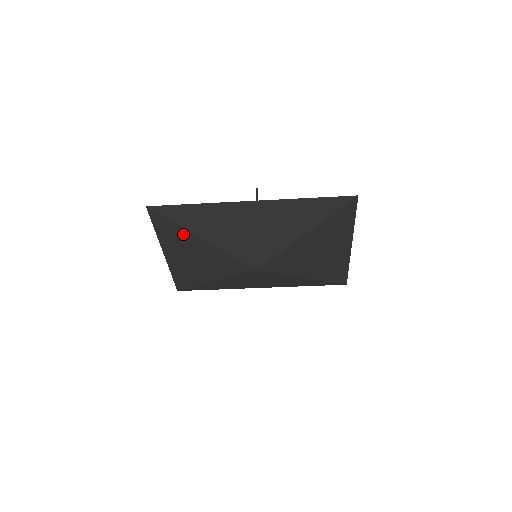
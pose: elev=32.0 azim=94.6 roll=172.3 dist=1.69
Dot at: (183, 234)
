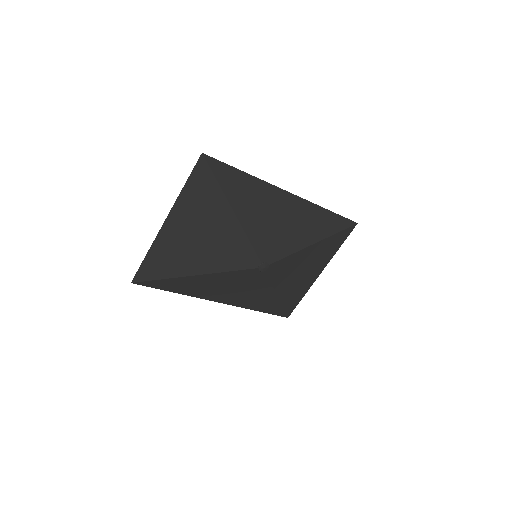
Dot at: (217, 202)
